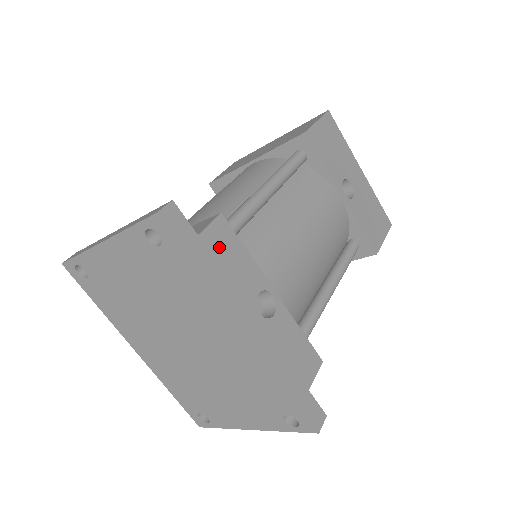
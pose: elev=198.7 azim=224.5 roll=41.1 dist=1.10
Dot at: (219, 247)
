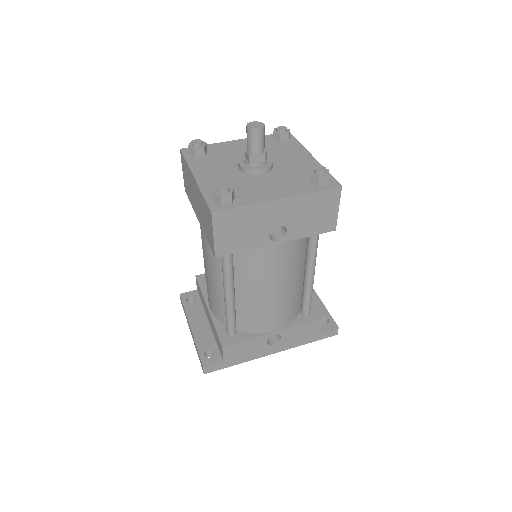
Dot at: (235, 353)
